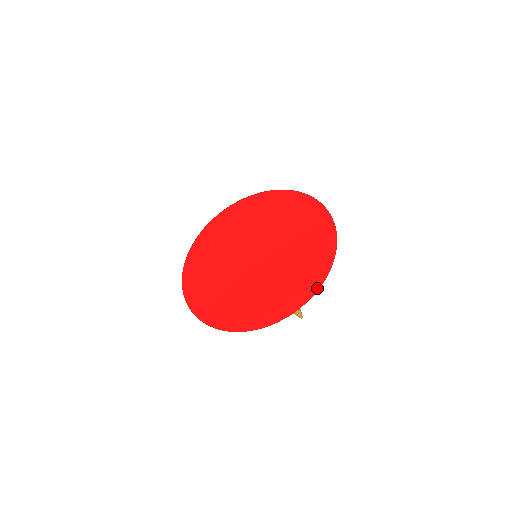
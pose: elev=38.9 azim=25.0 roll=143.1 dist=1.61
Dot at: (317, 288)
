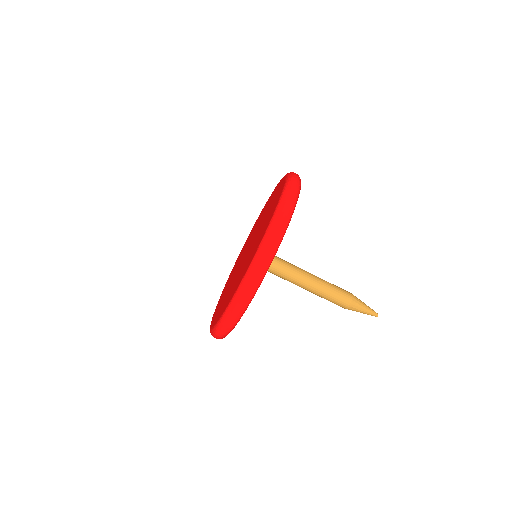
Dot at: occluded
